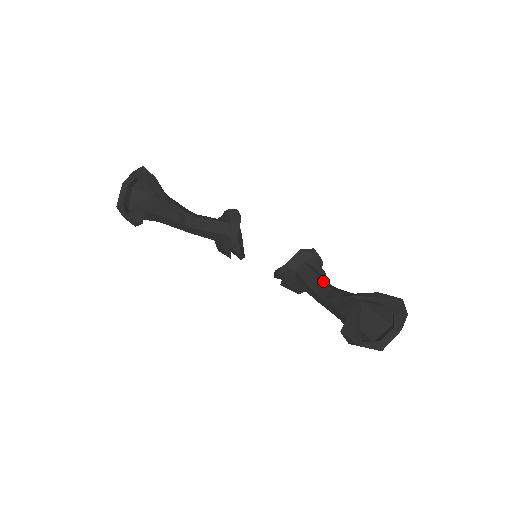
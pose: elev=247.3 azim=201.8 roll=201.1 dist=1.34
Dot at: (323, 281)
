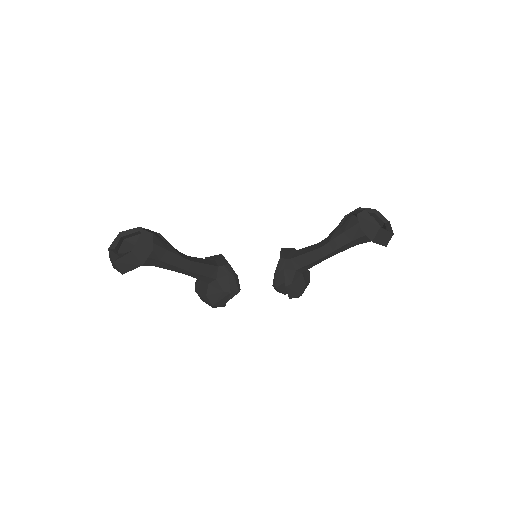
Dot at: (315, 245)
